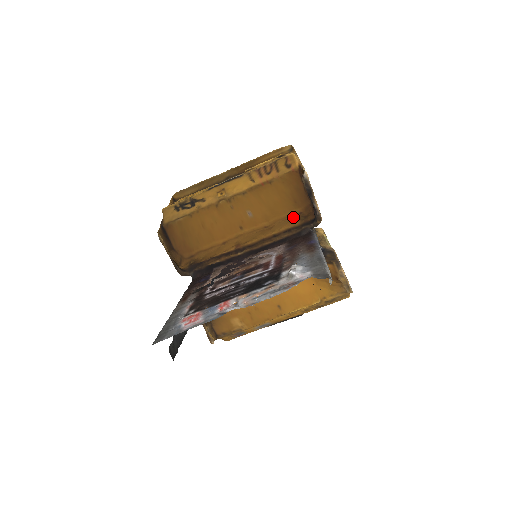
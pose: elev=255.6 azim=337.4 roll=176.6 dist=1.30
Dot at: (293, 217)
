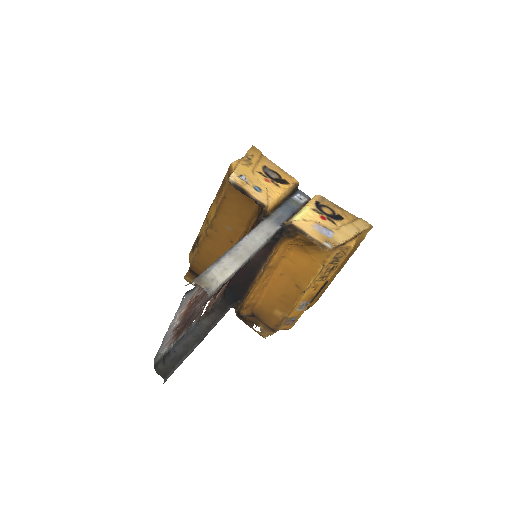
Dot at: (255, 213)
